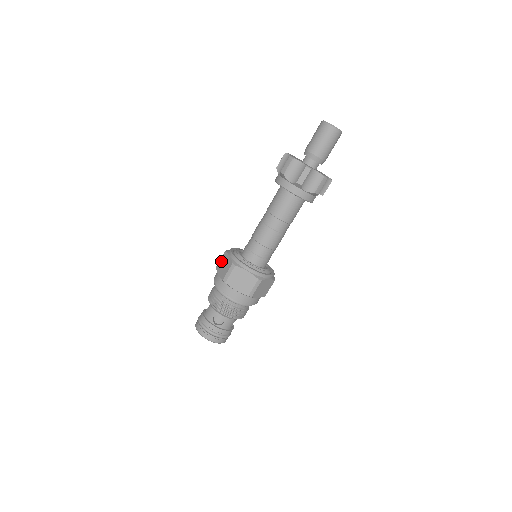
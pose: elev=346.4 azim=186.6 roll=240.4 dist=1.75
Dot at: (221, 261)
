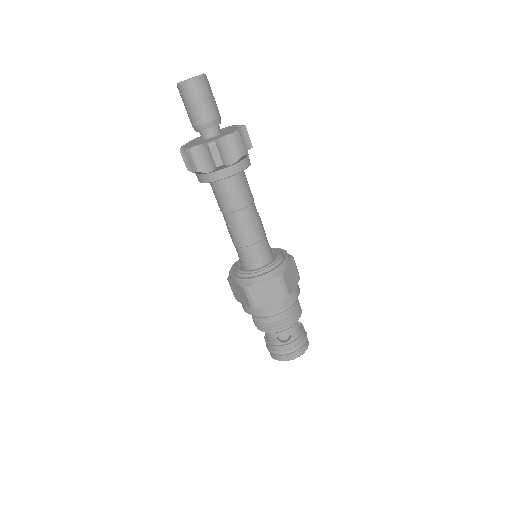
Dot at: (233, 291)
